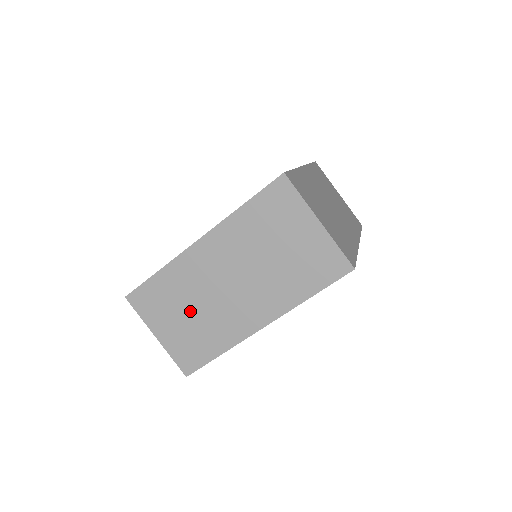
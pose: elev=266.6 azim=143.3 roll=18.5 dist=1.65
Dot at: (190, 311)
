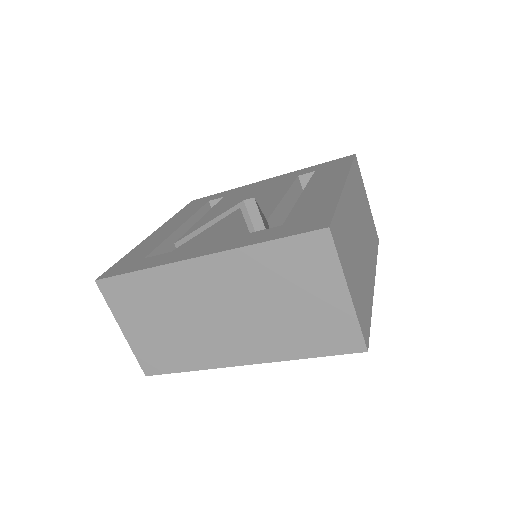
Dot at: (168, 321)
